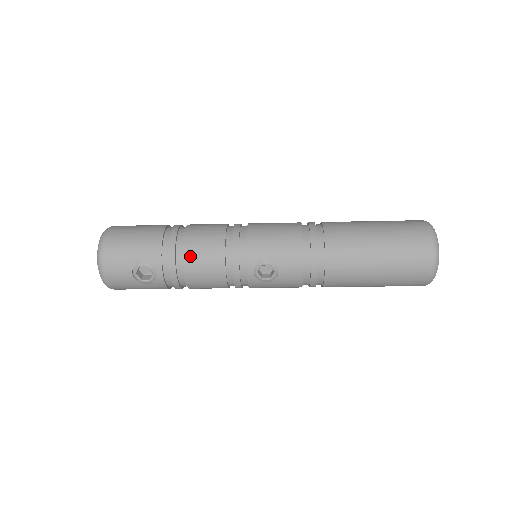
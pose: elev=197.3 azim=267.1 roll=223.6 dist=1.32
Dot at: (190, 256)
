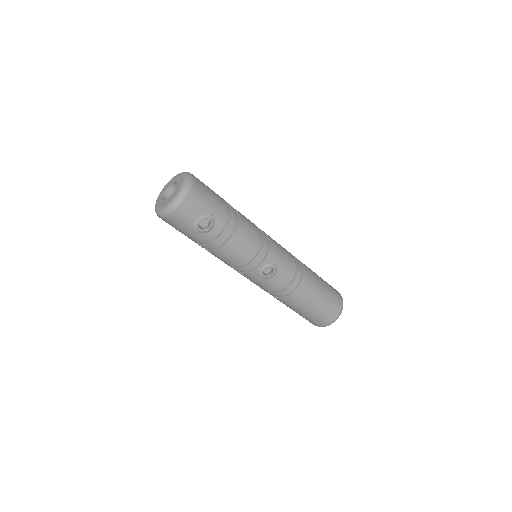
Dot at: (239, 233)
